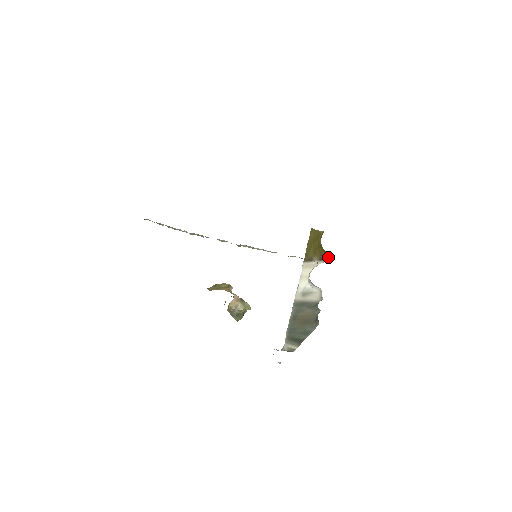
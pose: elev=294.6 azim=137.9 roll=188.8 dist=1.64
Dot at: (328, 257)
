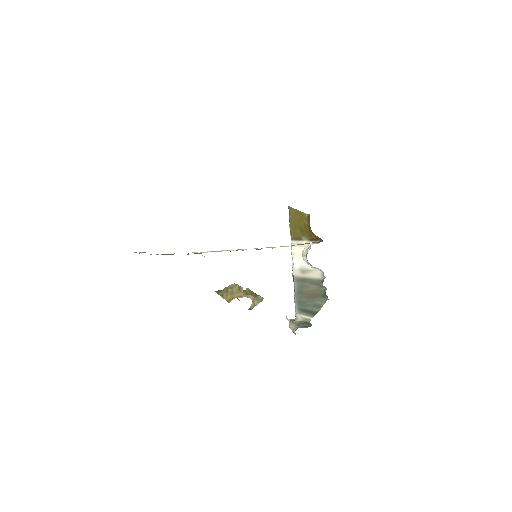
Dot at: (319, 239)
